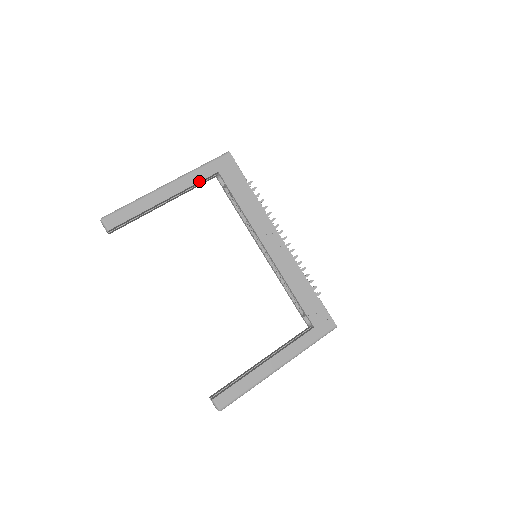
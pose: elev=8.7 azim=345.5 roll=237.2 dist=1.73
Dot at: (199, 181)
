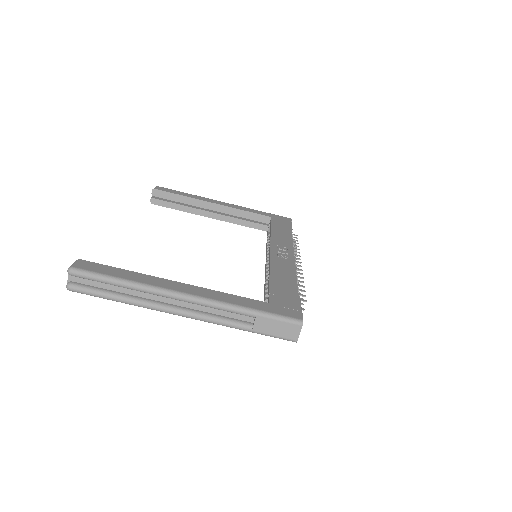
Dot at: (250, 212)
